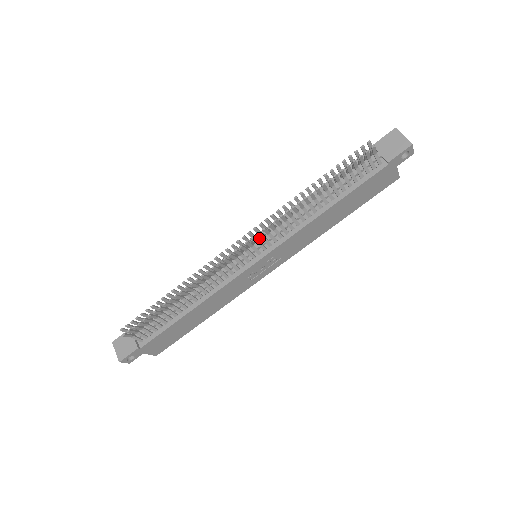
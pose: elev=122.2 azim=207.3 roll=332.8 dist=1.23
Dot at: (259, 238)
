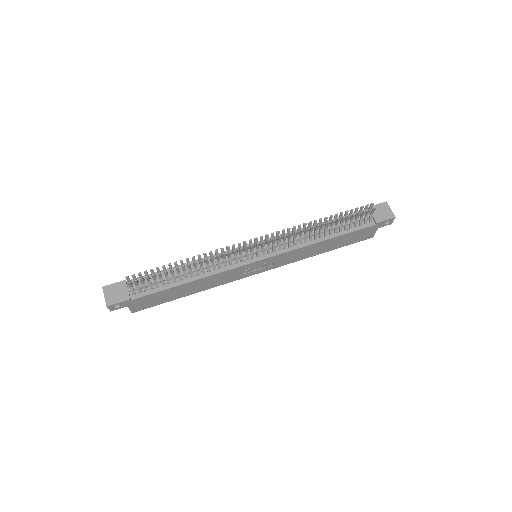
Dot at: occluded
